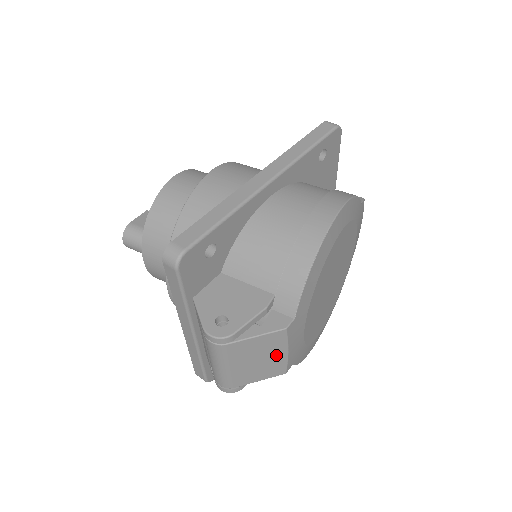
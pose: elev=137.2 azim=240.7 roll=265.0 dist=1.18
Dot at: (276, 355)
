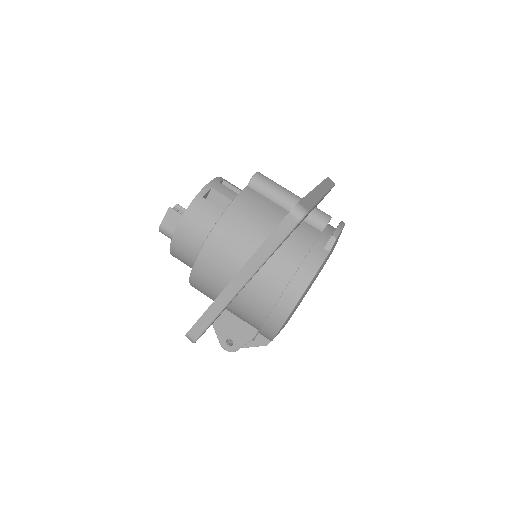
Dot at: occluded
